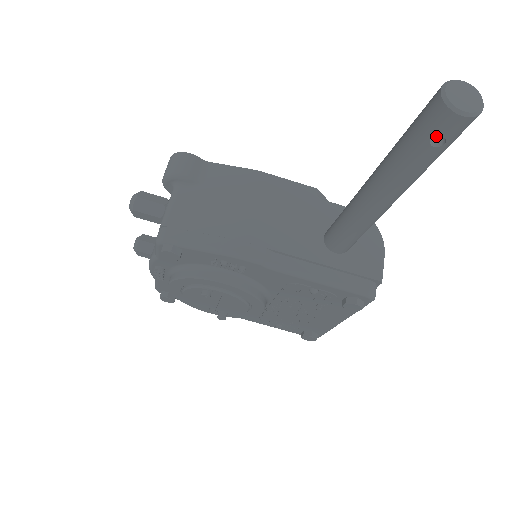
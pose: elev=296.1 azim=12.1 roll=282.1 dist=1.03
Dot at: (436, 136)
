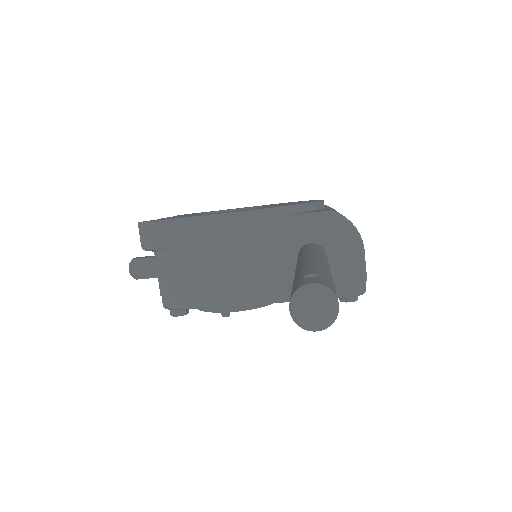
Dot at: occluded
